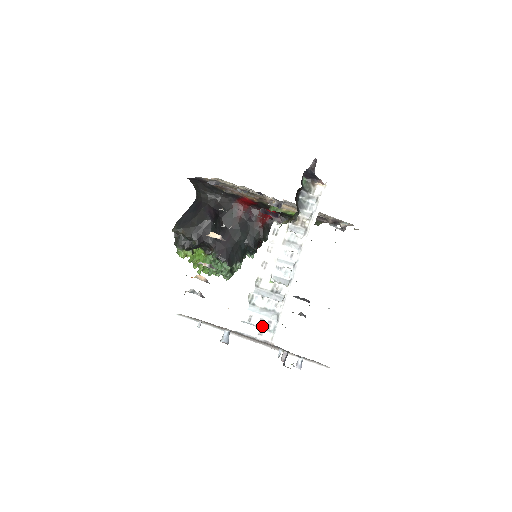
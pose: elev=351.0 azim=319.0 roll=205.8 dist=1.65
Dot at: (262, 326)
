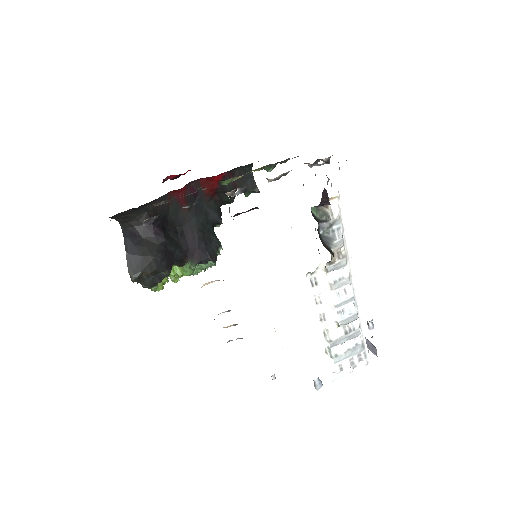
Dot at: (355, 364)
